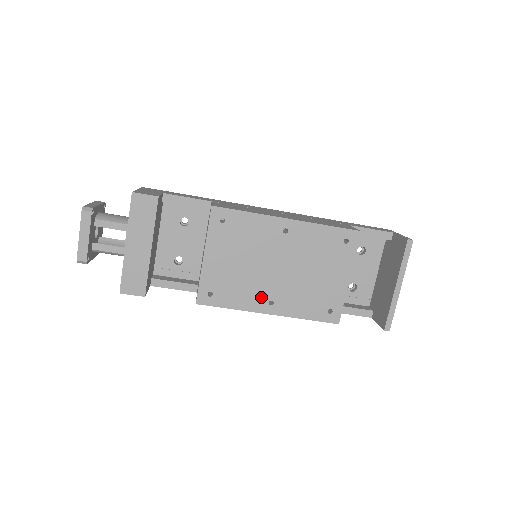
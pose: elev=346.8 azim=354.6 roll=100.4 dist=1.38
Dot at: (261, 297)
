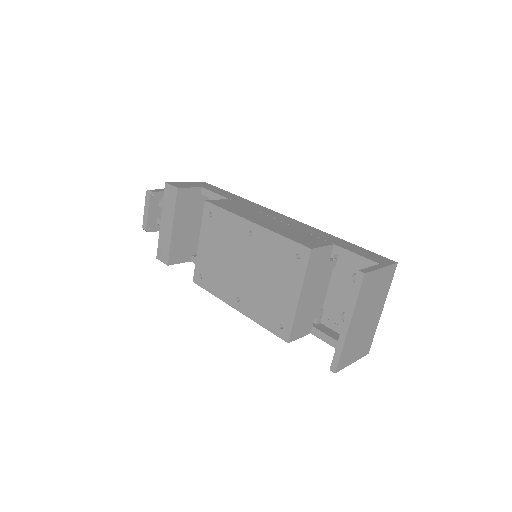
Dot at: (231, 291)
